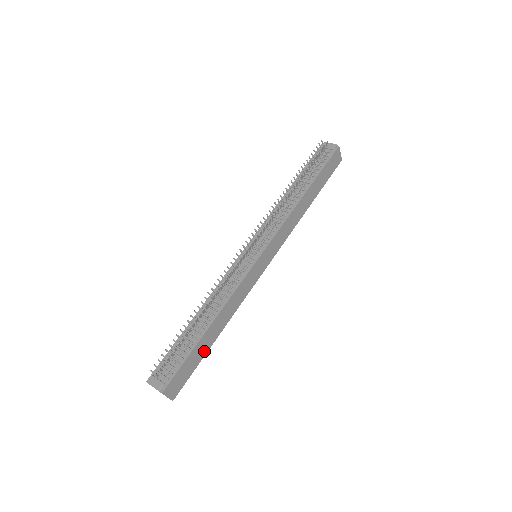
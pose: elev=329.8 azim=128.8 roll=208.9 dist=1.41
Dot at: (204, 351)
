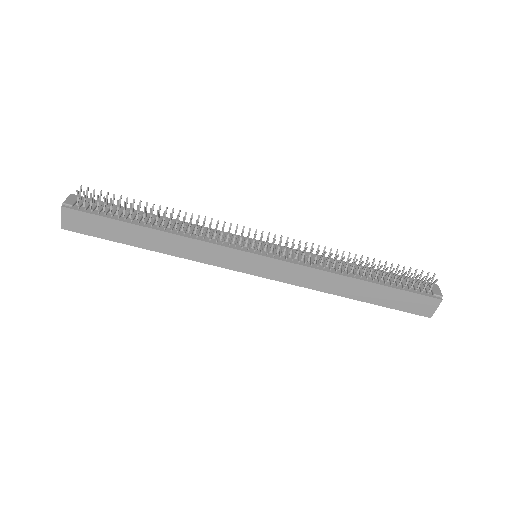
Dot at: (125, 239)
